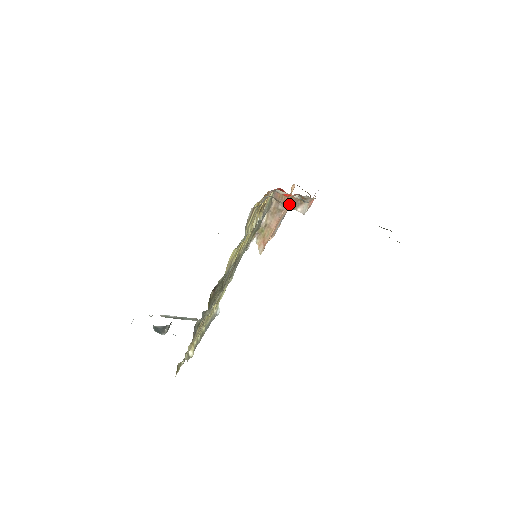
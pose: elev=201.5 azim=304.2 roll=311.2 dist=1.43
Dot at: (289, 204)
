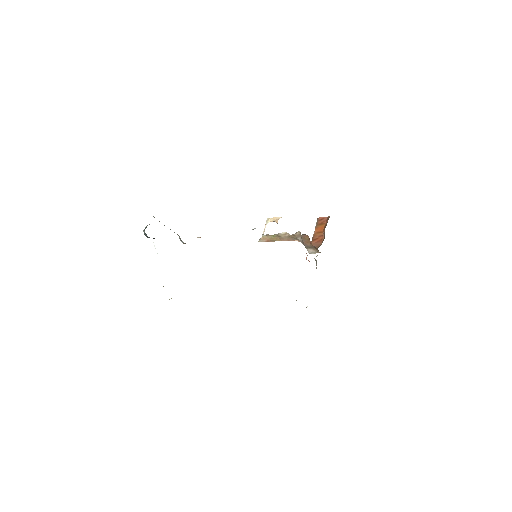
Dot at: (306, 245)
